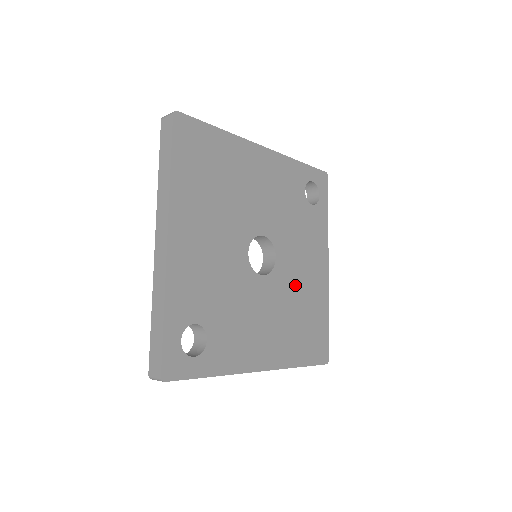
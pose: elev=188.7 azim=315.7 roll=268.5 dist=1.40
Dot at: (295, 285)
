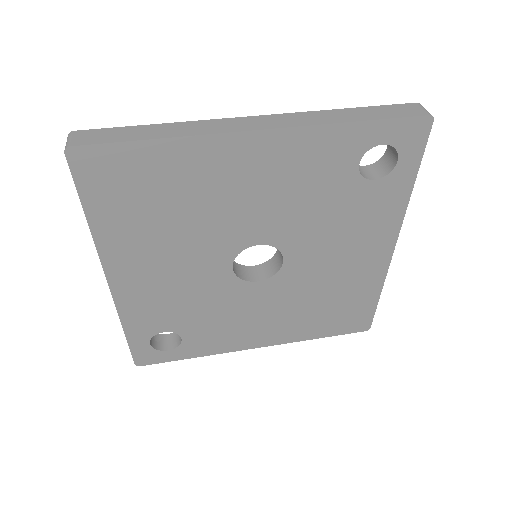
Dot at: (319, 278)
